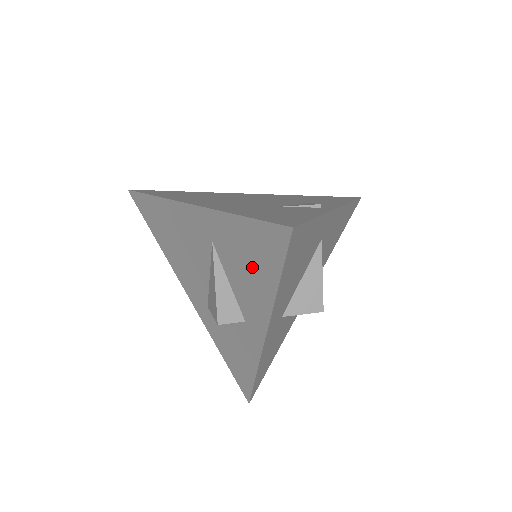
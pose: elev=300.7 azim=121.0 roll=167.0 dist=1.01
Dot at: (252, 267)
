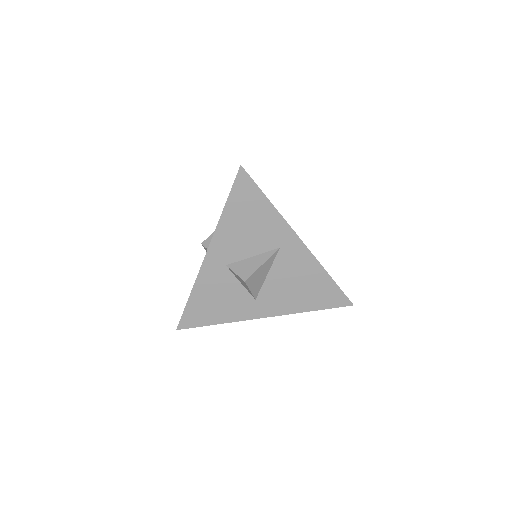
Dot at: occluded
